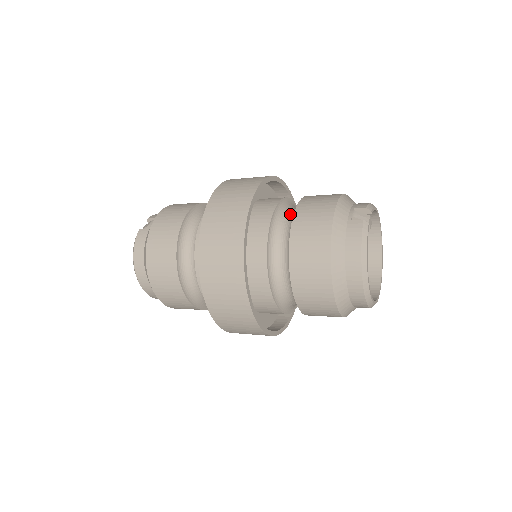
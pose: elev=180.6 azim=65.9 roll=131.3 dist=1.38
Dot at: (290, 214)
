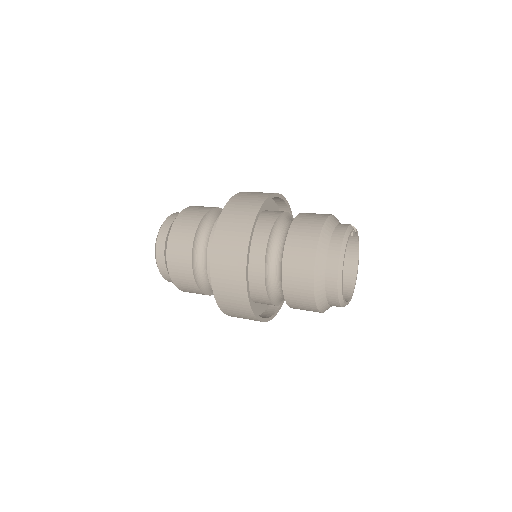
Dot at: occluded
